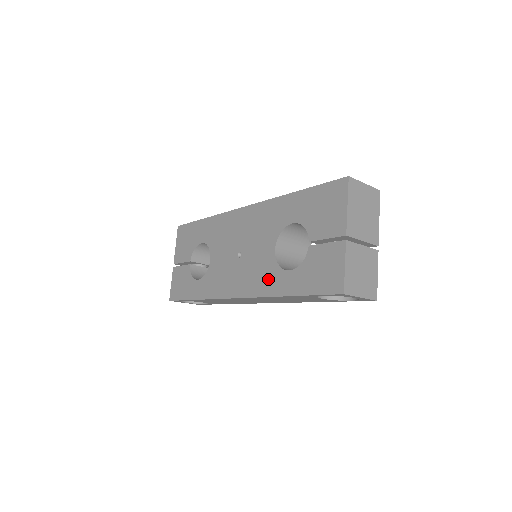
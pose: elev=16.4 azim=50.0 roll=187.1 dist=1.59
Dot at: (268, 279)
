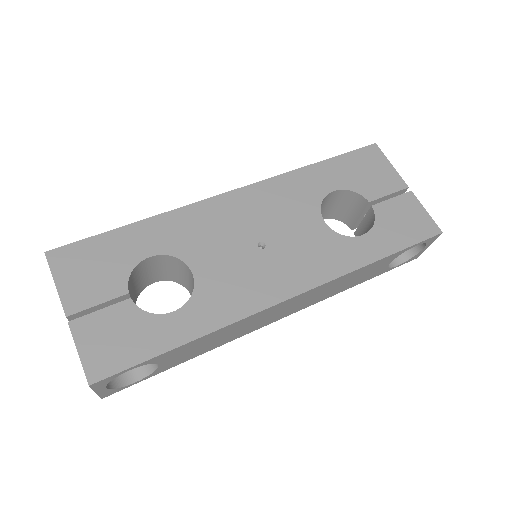
Dot at: (337, 254)
